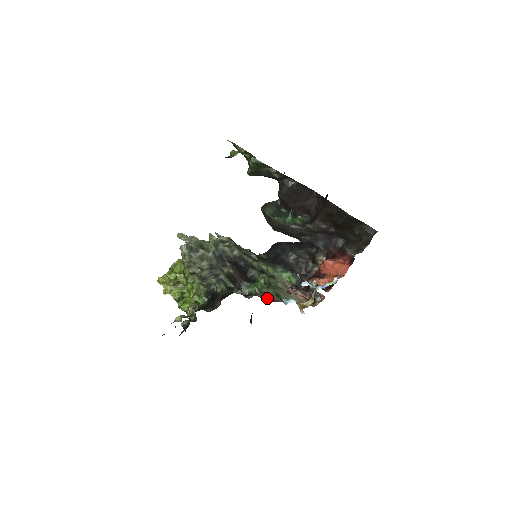
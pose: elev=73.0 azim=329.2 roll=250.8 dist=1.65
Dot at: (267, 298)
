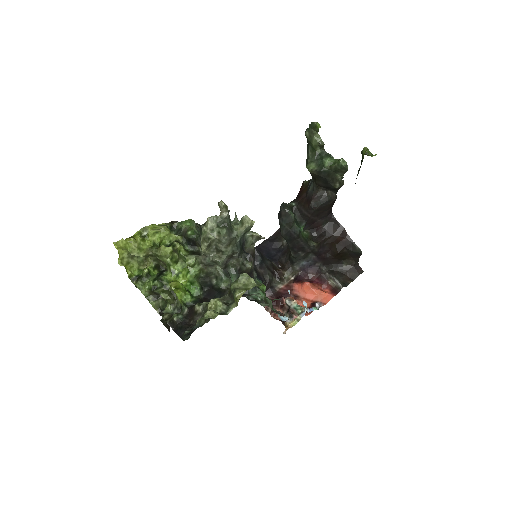
Dot at: occluded
